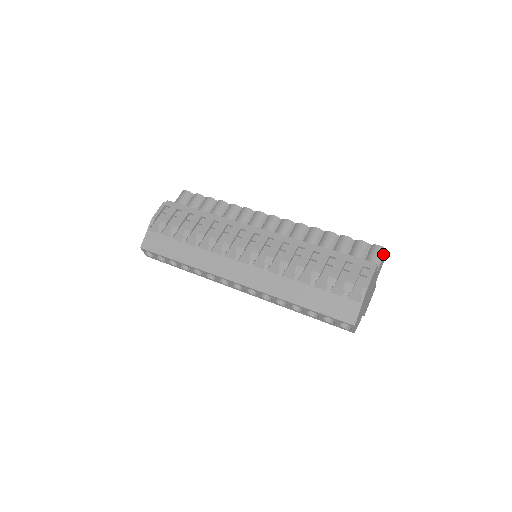
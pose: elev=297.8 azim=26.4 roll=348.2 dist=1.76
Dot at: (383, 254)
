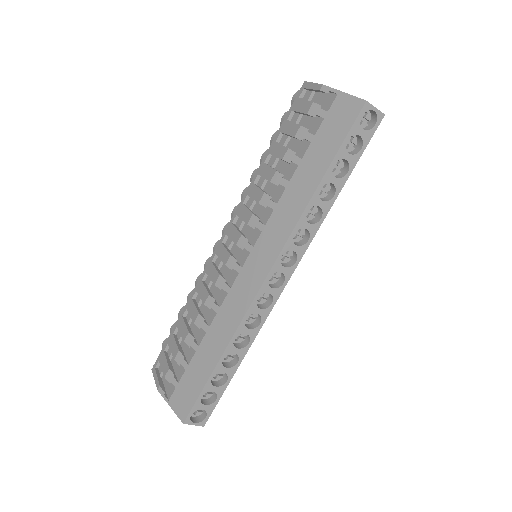
Dot at: occluded
